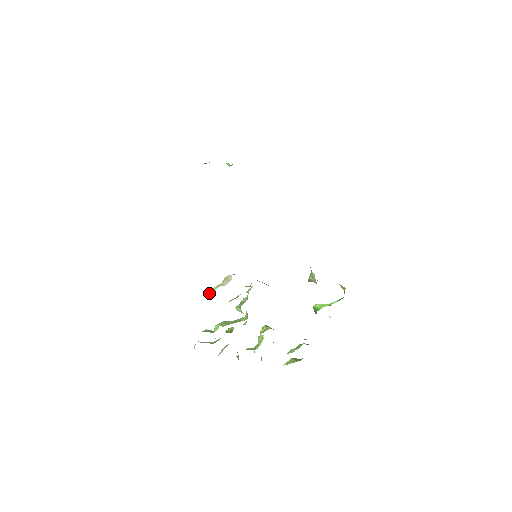
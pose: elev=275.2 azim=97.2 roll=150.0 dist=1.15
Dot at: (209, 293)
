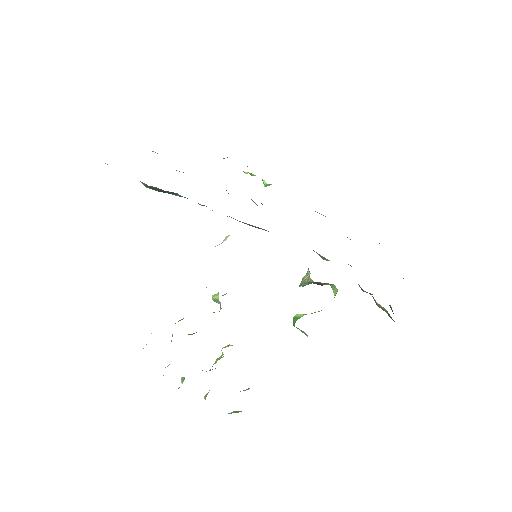
Dot at: occluded
